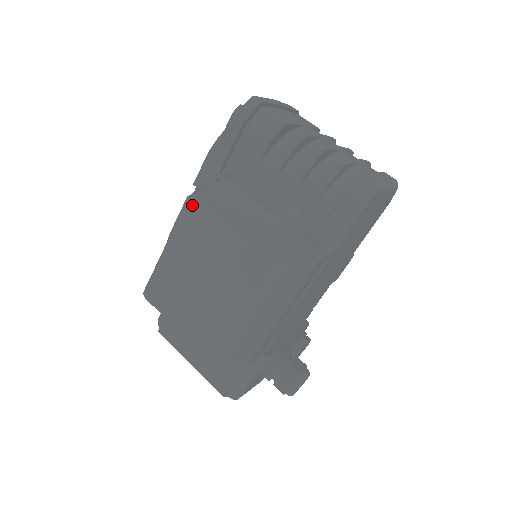
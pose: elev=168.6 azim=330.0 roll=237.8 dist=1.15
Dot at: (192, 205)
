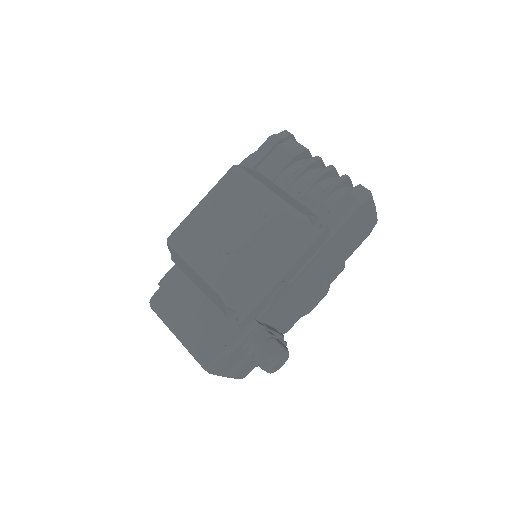
Dot at: (236, 168)
